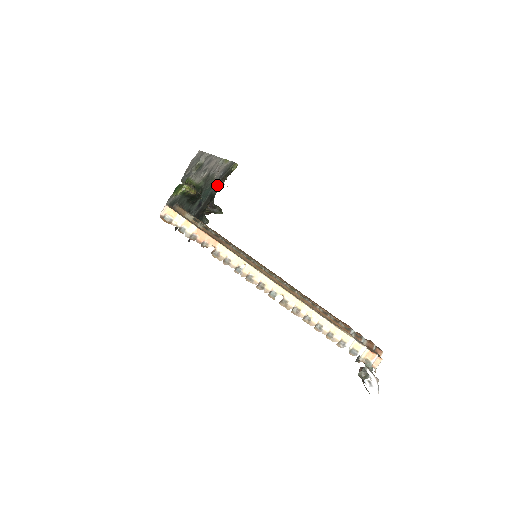
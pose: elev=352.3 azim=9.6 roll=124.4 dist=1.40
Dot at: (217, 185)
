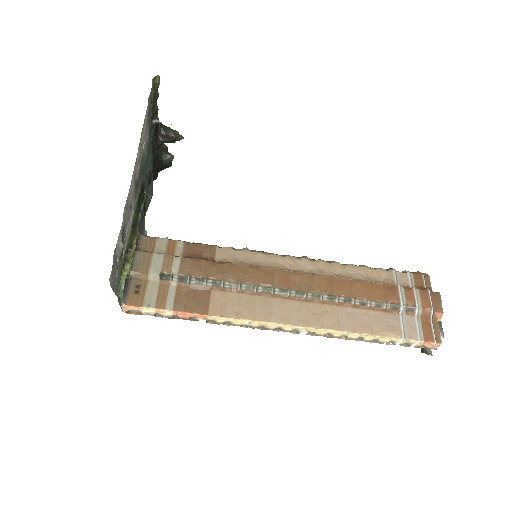
Dot at: (152, 128)
